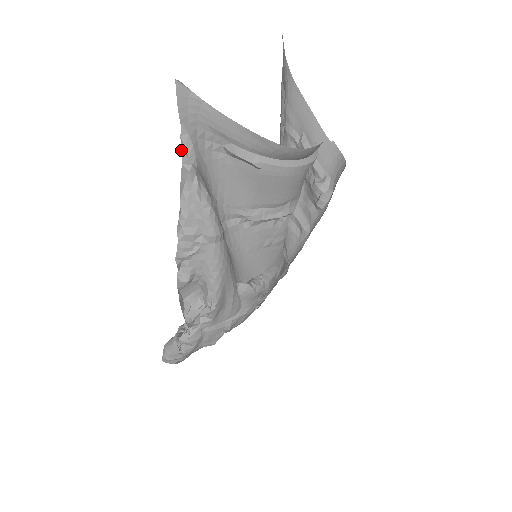
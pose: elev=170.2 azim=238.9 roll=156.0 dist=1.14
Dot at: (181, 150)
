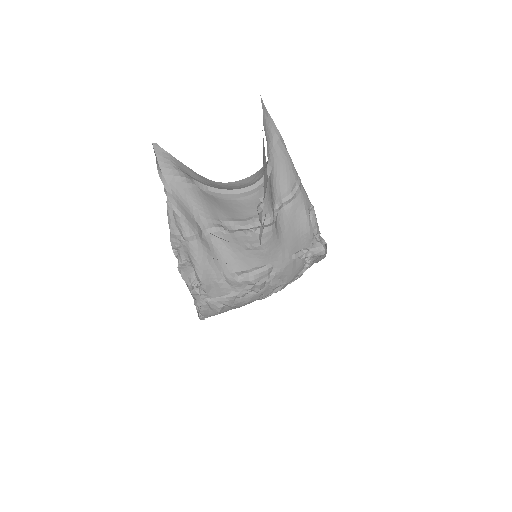
Dot at: (164, 183)
